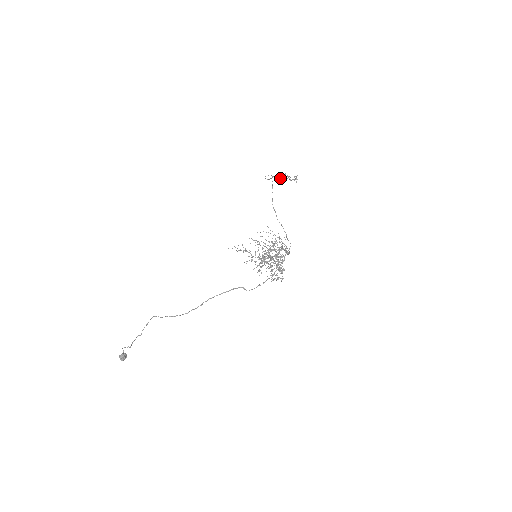
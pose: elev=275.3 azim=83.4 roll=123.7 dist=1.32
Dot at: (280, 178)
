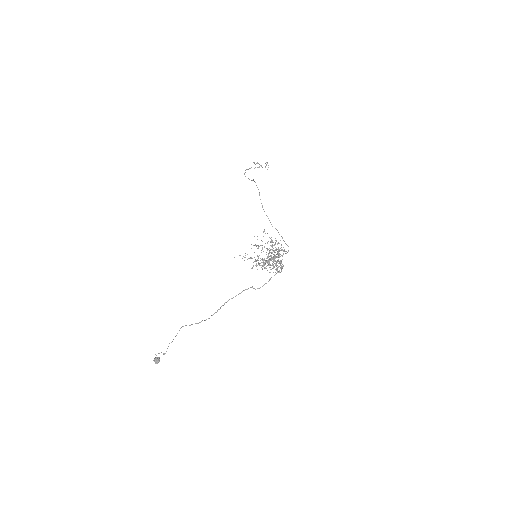
Dot at: (254, 168)
